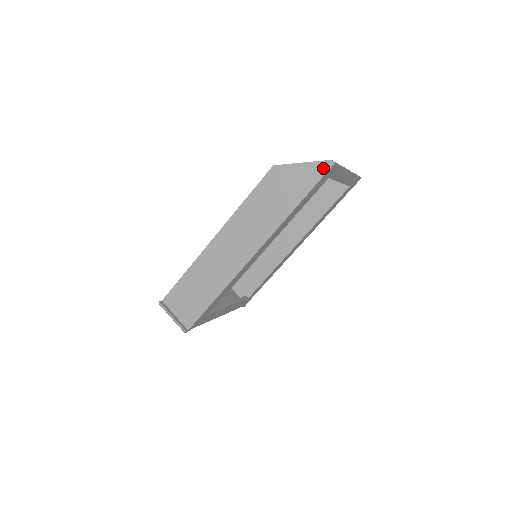
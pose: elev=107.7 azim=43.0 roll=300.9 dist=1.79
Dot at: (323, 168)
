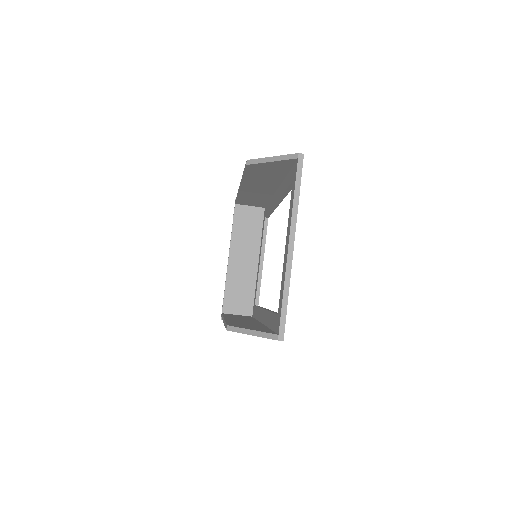
Dot at: occluded
